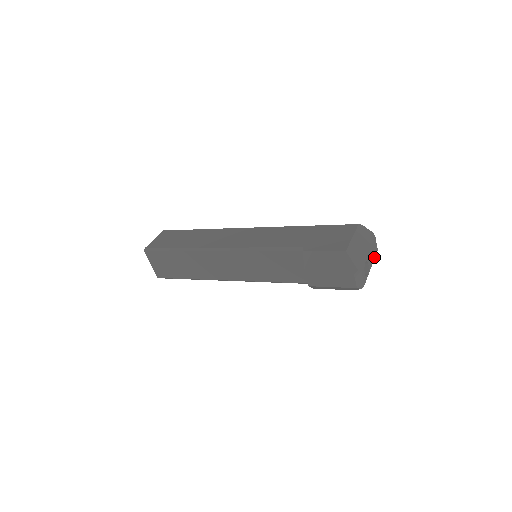
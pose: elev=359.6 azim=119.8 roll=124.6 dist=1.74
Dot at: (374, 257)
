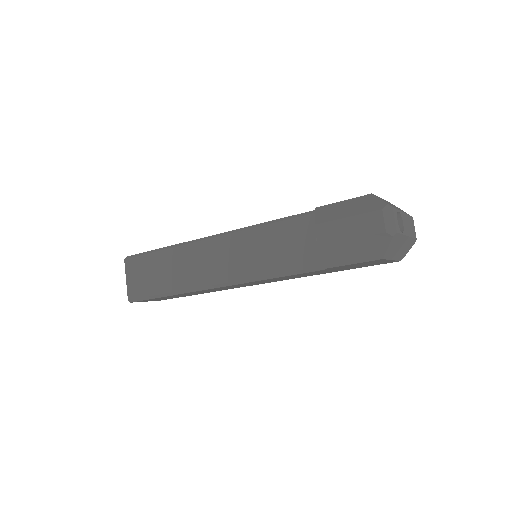
Dot at: (411, 235)
